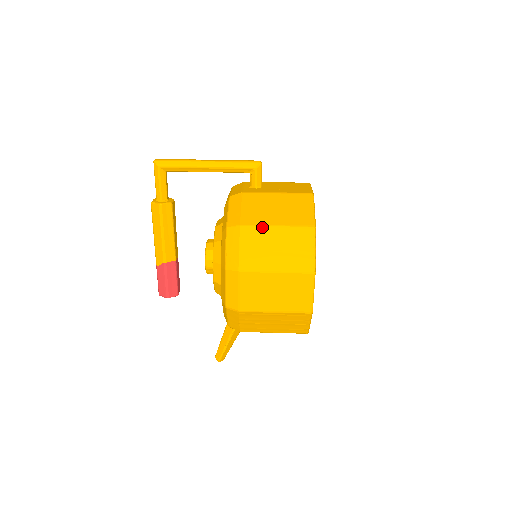
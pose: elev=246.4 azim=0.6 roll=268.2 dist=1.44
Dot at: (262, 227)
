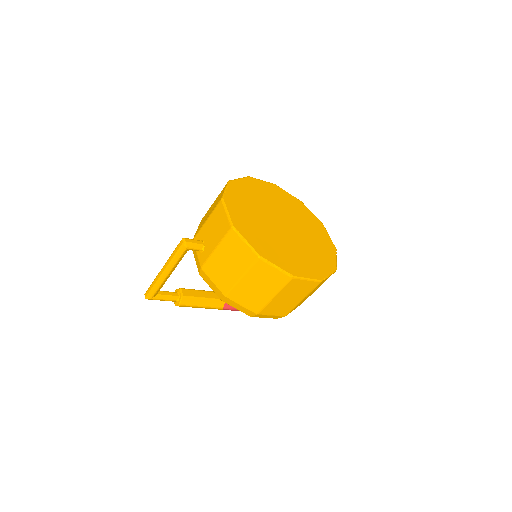
Dot at: (235, 286)
